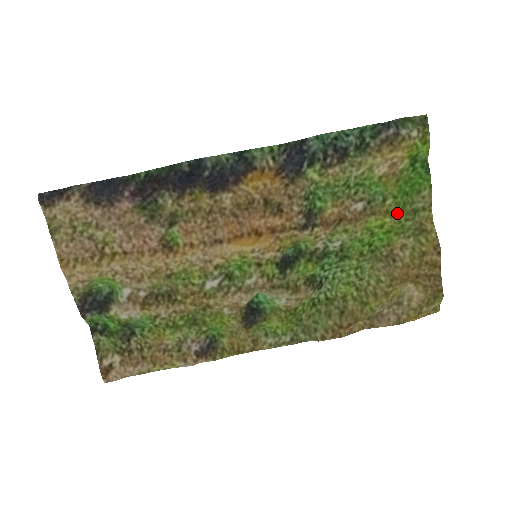
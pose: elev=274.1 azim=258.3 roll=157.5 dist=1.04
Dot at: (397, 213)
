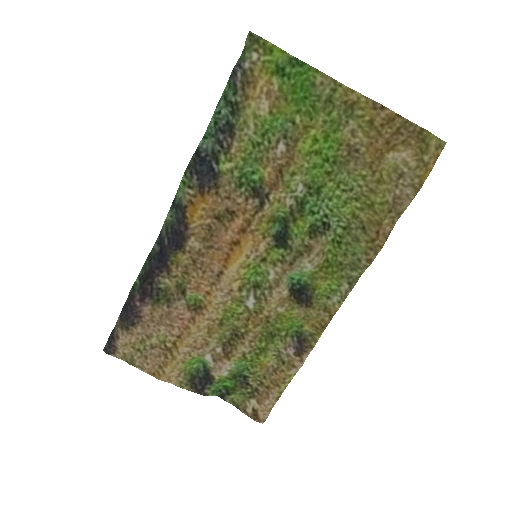
Dot at: (315, 119)
